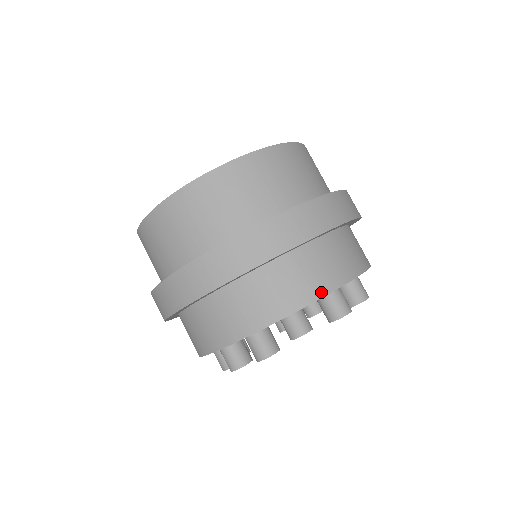
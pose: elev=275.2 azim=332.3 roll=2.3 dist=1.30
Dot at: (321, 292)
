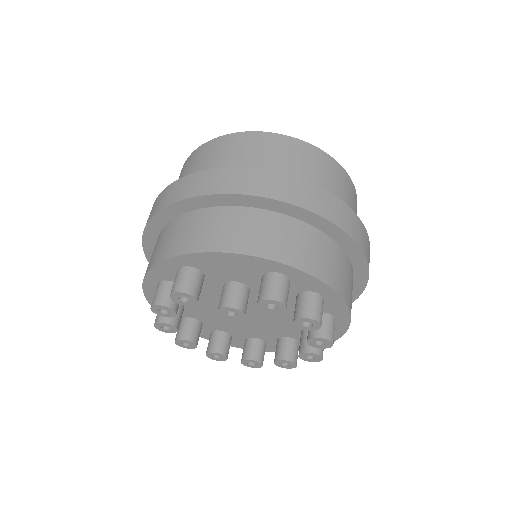
Dot at: (259, 252)
